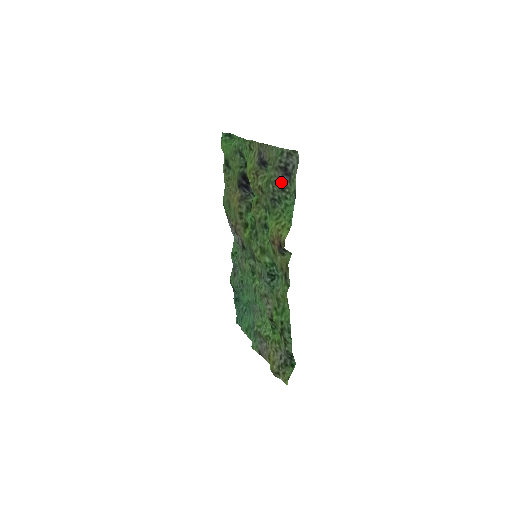
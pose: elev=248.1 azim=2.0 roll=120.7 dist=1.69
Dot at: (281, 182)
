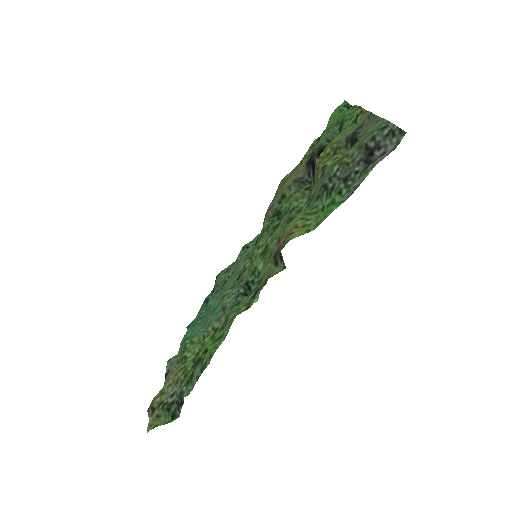
Dot at: (352, 168)
